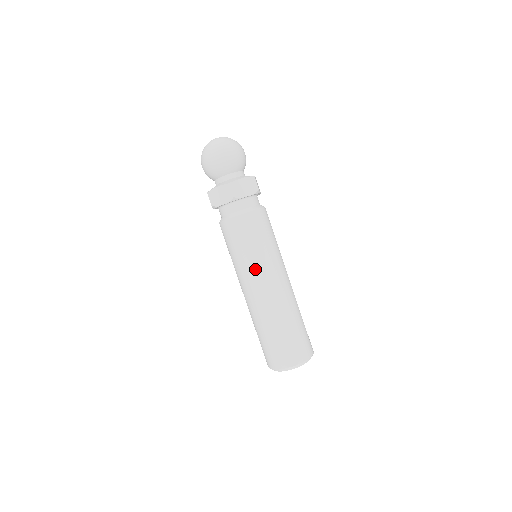
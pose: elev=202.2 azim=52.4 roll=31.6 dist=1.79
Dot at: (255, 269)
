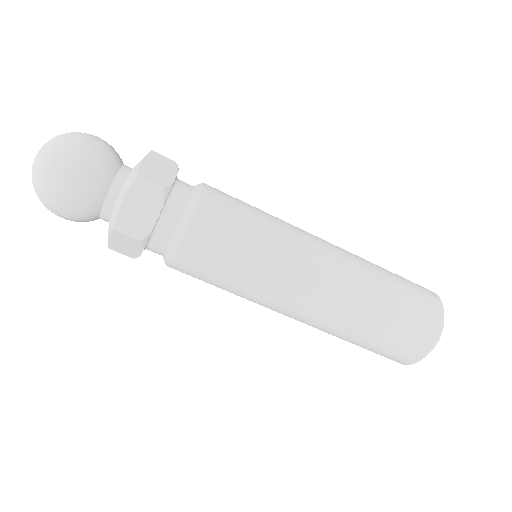
Dot at: (268, 295)
